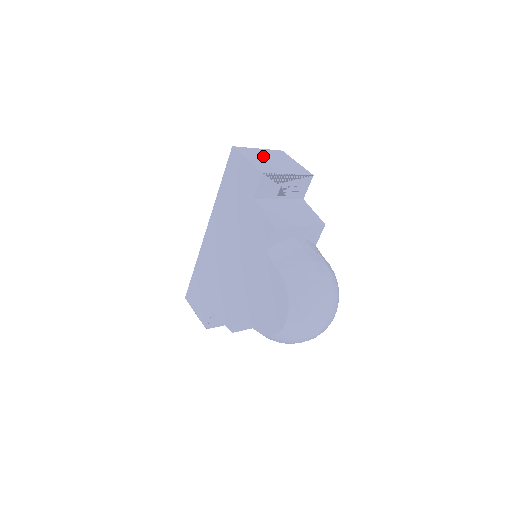
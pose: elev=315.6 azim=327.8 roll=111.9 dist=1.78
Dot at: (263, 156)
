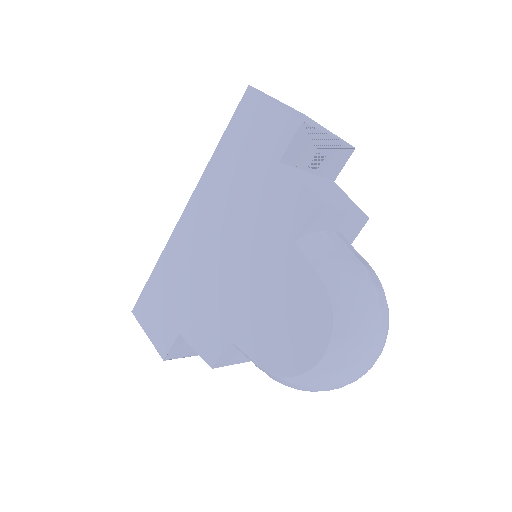
Dot at: occluded
